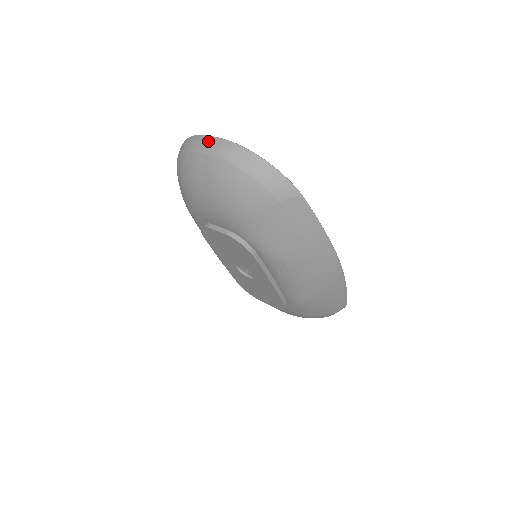
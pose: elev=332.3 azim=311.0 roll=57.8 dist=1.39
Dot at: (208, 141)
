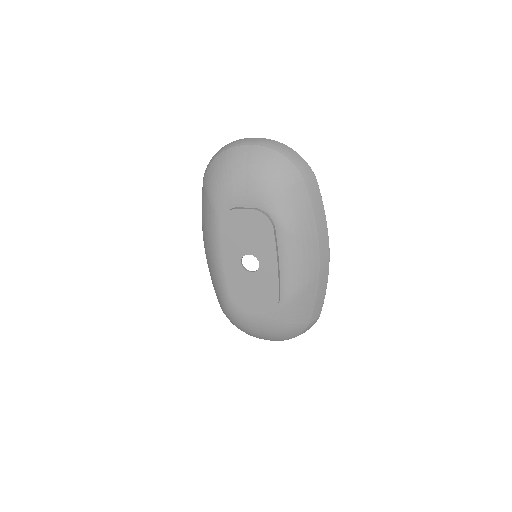
Dot at: (250, 139)
